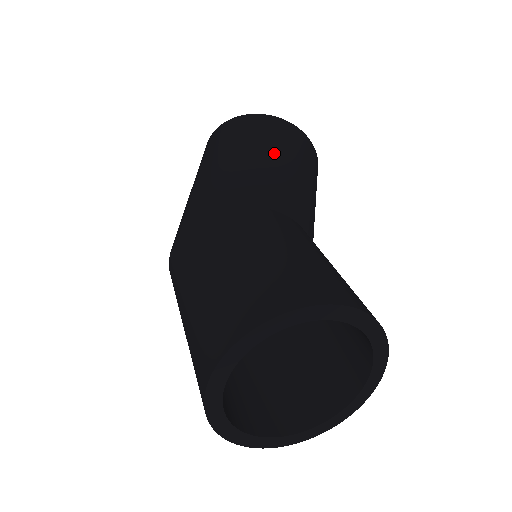
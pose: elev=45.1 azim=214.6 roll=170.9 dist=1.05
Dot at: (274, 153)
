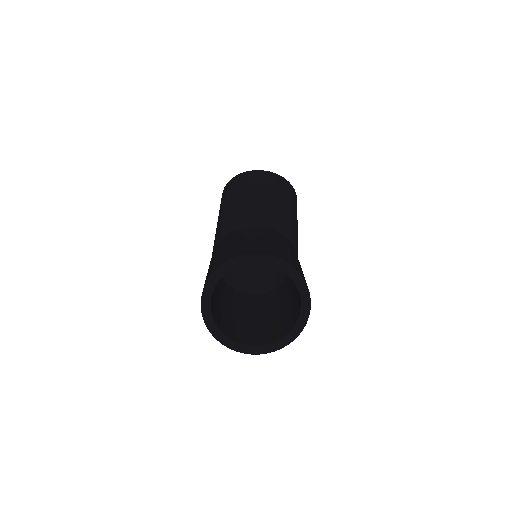
Dot at: (236, 197)
